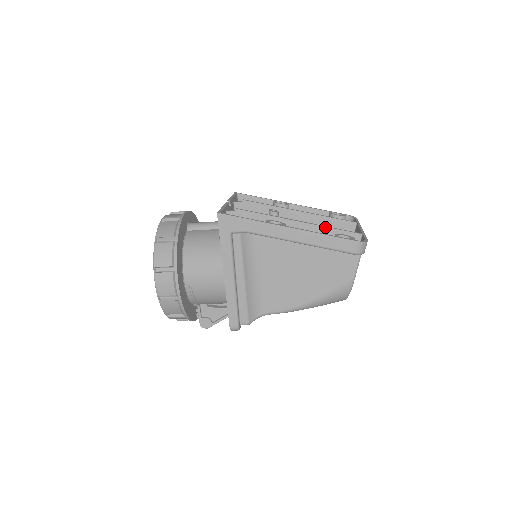
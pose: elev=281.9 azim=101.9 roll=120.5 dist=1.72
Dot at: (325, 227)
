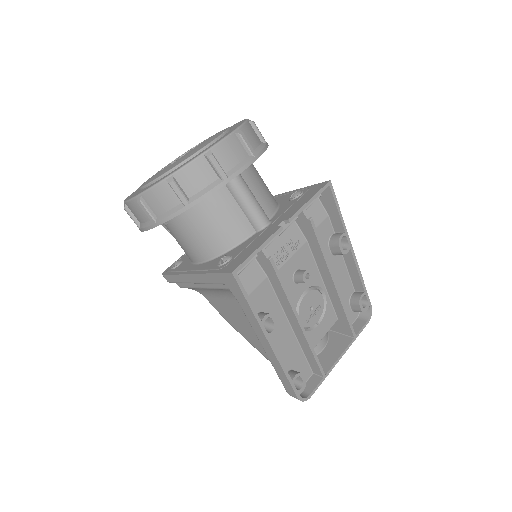
Dot at: (310, 347)
